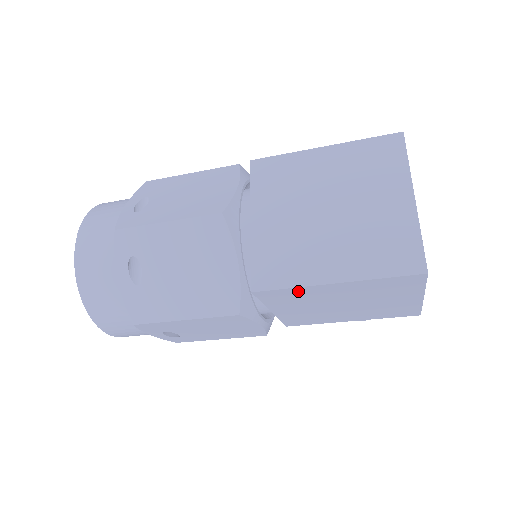
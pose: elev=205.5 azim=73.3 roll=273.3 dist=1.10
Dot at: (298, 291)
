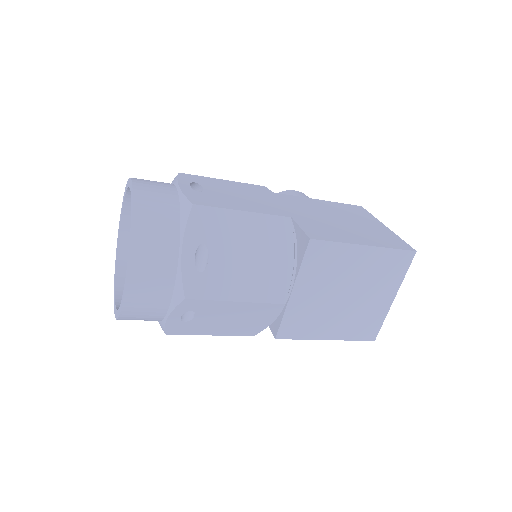
Dot at: occluded
